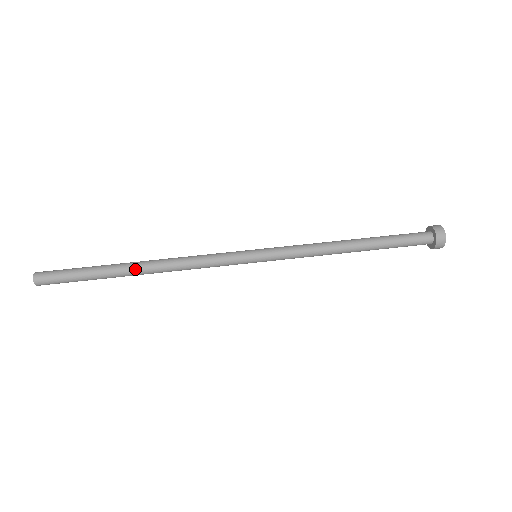
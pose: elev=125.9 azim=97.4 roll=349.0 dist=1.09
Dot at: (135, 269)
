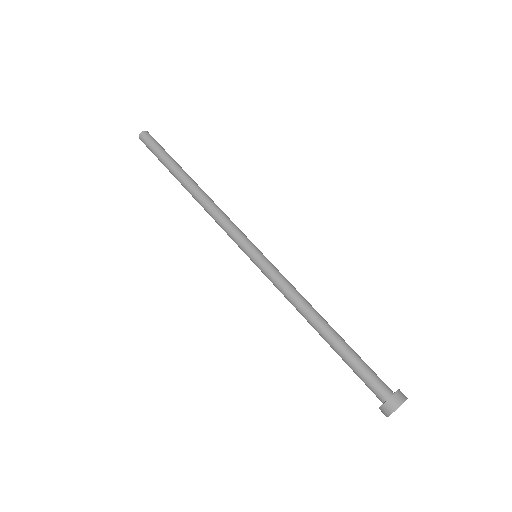
Dot at: (186, 183)
